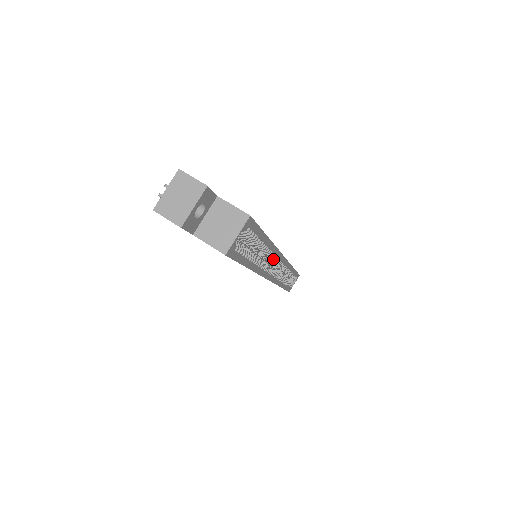
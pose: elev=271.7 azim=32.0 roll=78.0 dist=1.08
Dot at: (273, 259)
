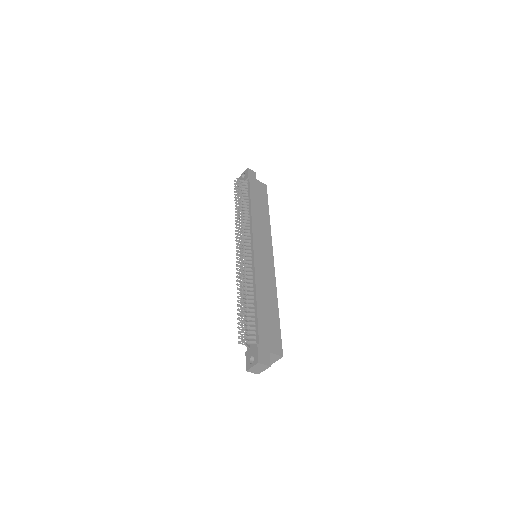
Dot at: occluded
